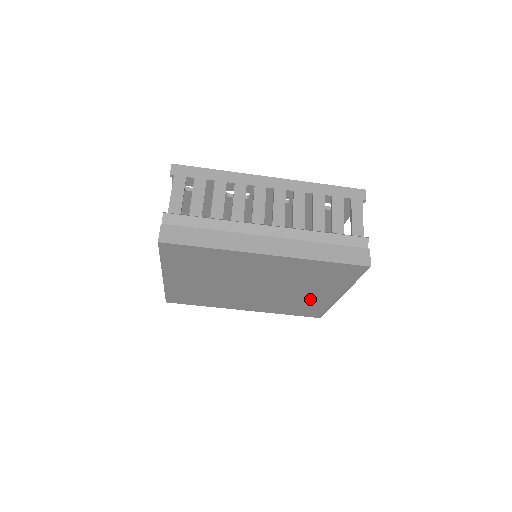
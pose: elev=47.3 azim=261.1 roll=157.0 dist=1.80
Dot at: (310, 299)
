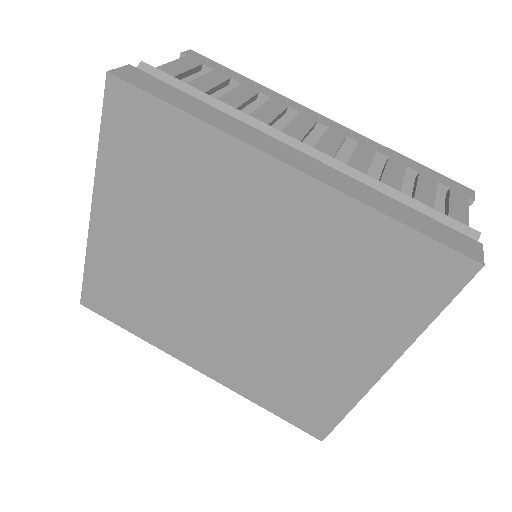
Dot at: (323, 365)
